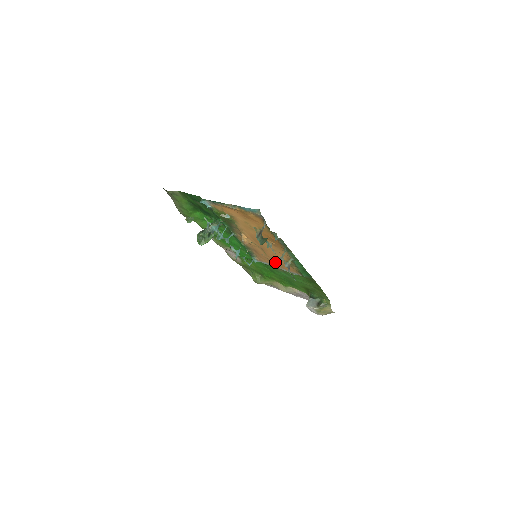
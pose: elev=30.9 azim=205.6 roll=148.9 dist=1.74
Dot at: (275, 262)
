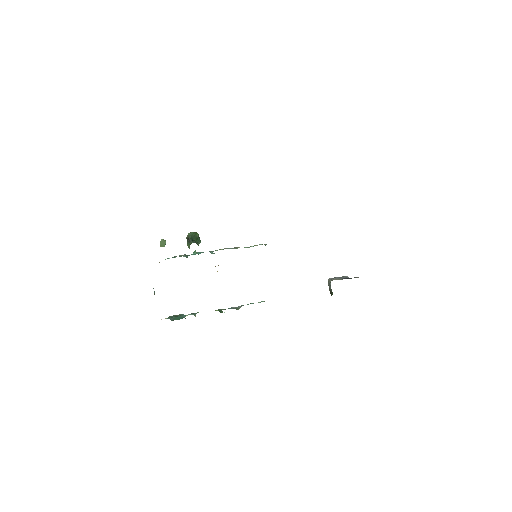
Dot at: occluded
